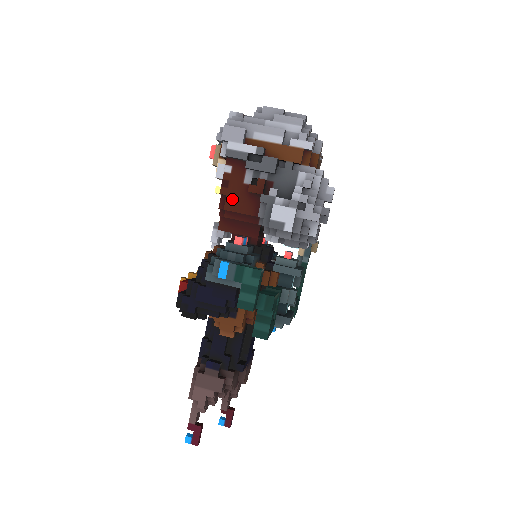
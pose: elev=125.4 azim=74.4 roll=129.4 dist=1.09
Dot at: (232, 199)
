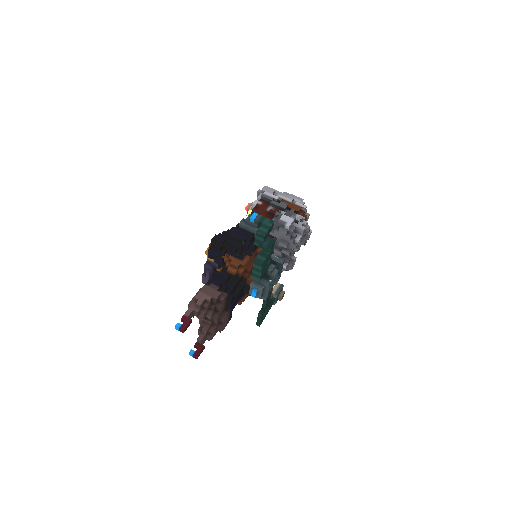
Dot at: occluded
